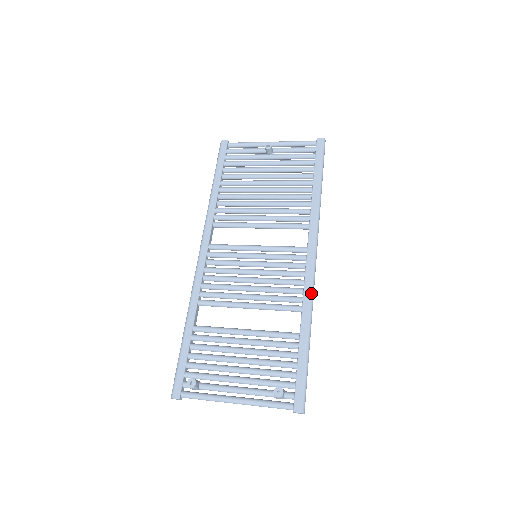
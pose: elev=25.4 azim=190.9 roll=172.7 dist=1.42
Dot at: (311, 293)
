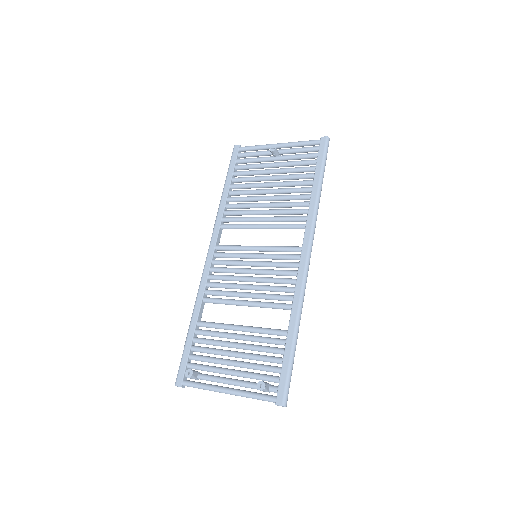
Dot at: (301, 292)
